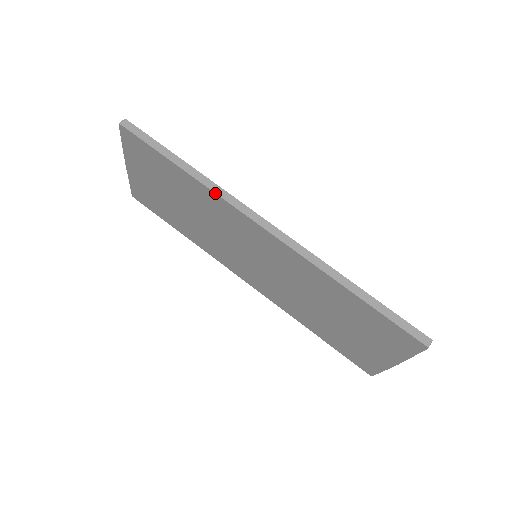
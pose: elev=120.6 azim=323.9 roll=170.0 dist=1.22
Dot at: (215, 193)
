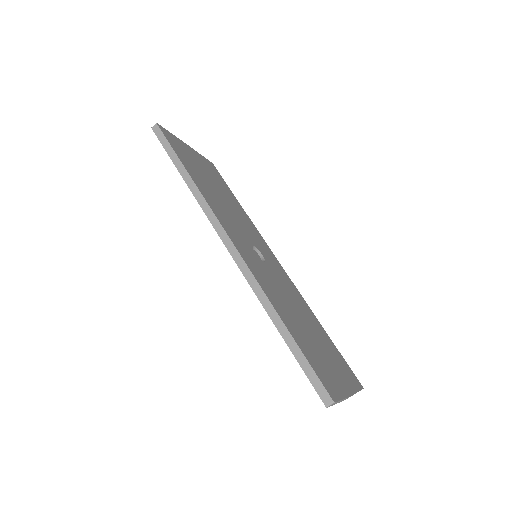
Dot at: occluded
